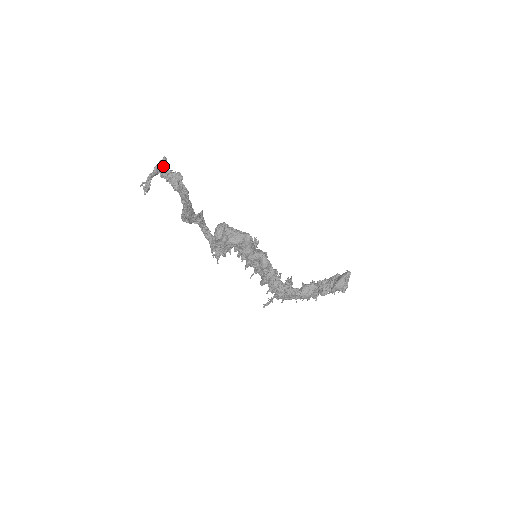
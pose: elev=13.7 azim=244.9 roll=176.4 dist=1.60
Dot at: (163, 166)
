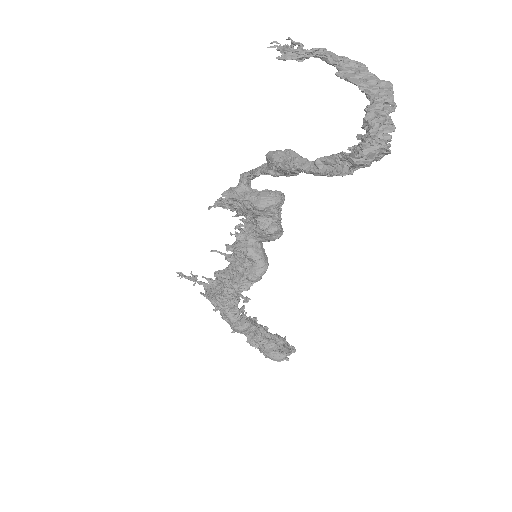
Dot at: (389, 113)
